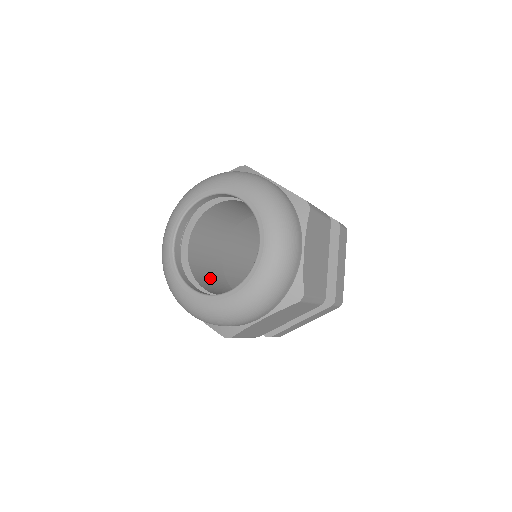
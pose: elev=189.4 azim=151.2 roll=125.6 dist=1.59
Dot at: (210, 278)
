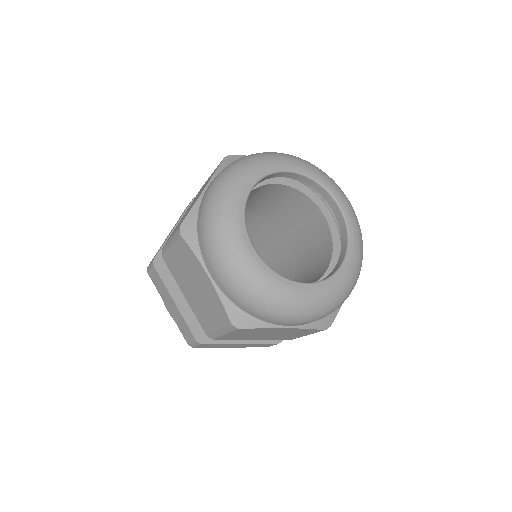
Dot at: occluded
